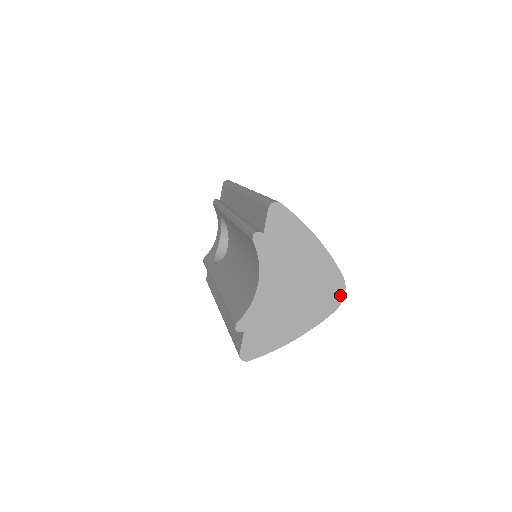
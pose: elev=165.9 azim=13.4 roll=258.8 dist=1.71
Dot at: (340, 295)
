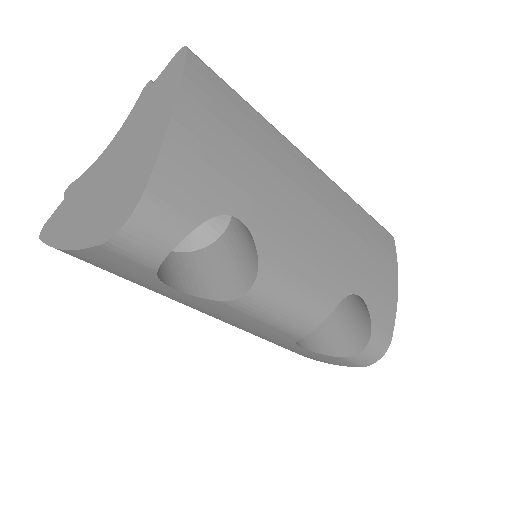
Dot at: (121, 222)
